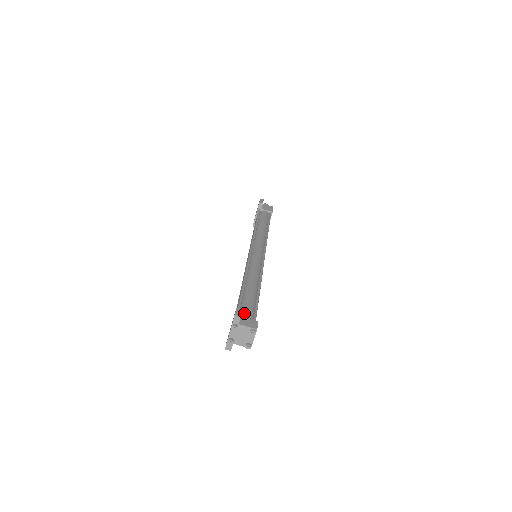
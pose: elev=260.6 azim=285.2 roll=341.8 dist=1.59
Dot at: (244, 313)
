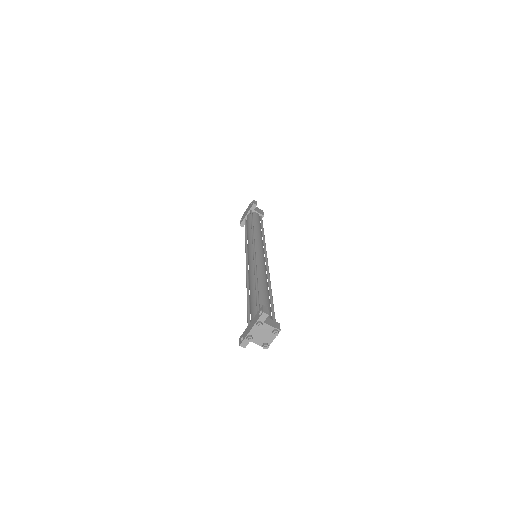
Dot at: occluded
